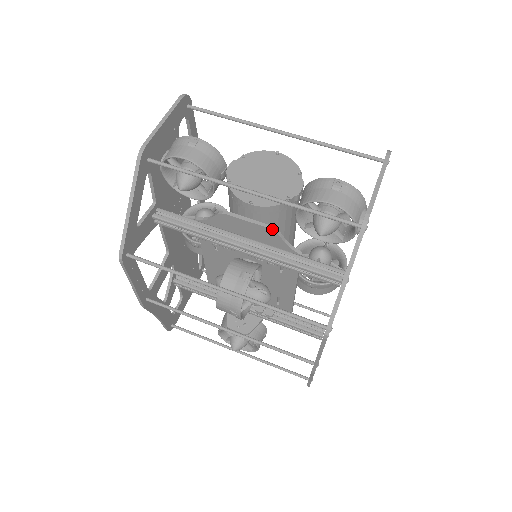
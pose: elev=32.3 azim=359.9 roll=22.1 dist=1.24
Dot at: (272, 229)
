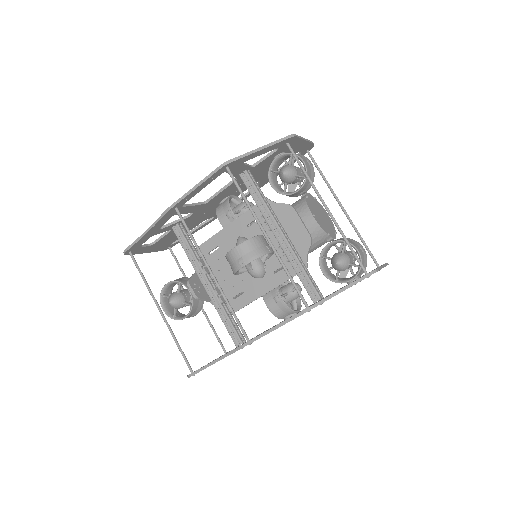
Dot at: (311, 238)
